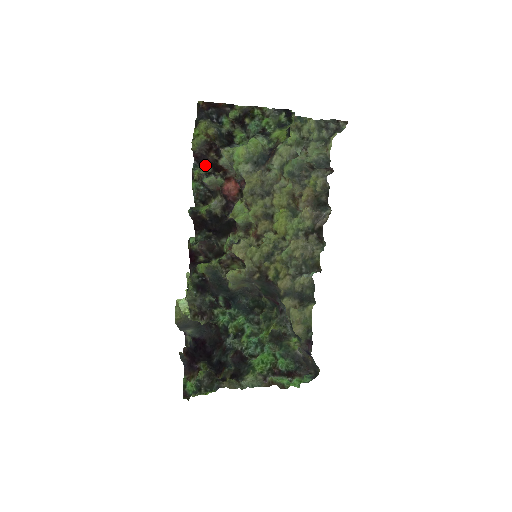
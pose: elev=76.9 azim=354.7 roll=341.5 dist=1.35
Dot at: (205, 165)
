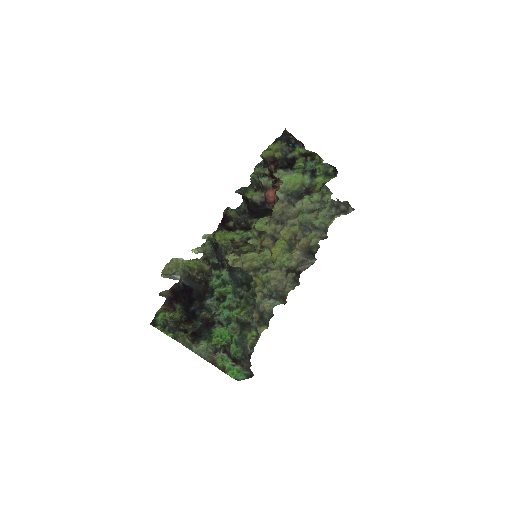
Dot at: (268, 167)
